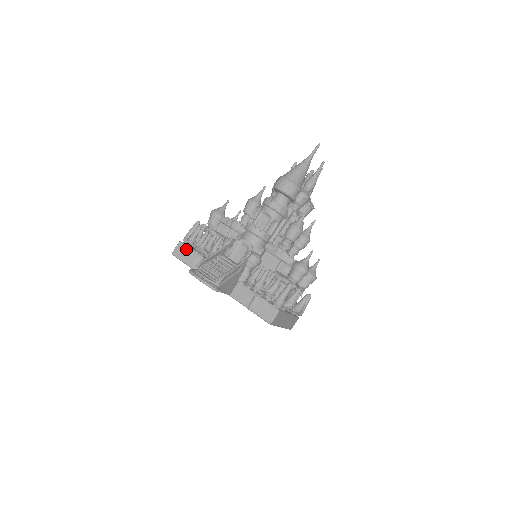
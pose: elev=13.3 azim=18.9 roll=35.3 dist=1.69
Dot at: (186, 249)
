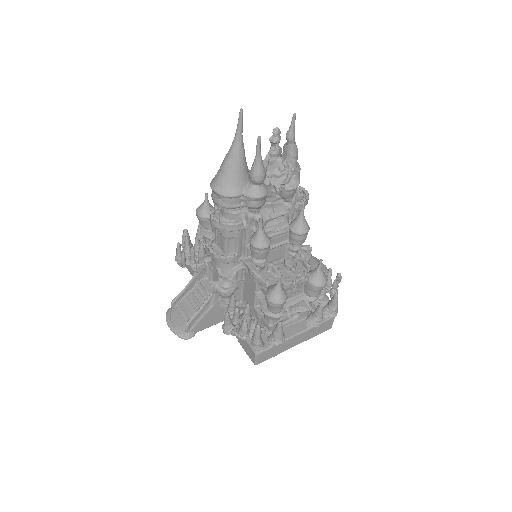
Dot at: occluded
